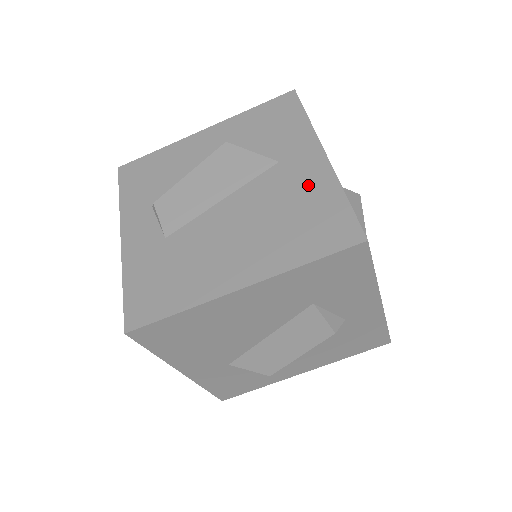
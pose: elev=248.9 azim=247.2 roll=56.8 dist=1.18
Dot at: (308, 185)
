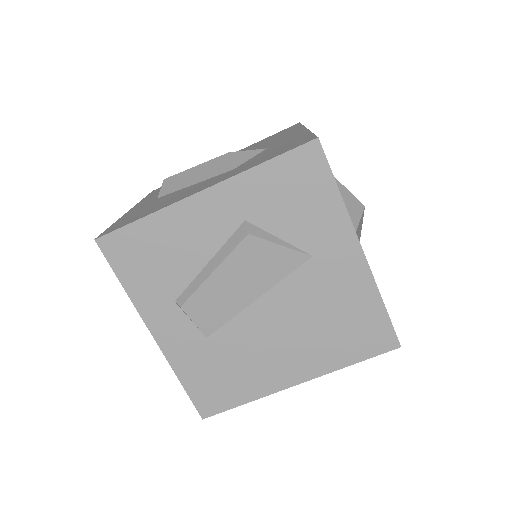
Dot at: (347, 289)
